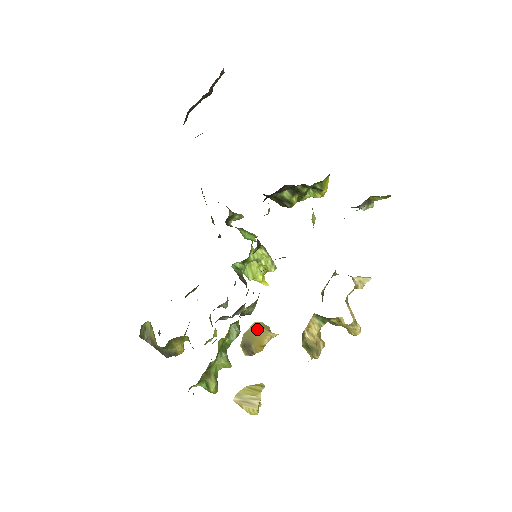
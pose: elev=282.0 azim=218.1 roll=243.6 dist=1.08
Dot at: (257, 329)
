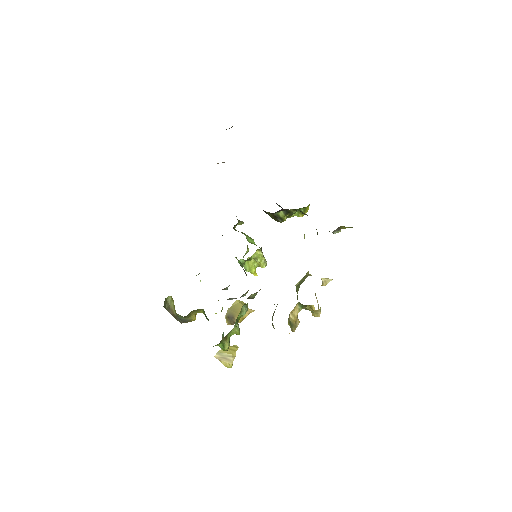
Dot at: (239, 305)
